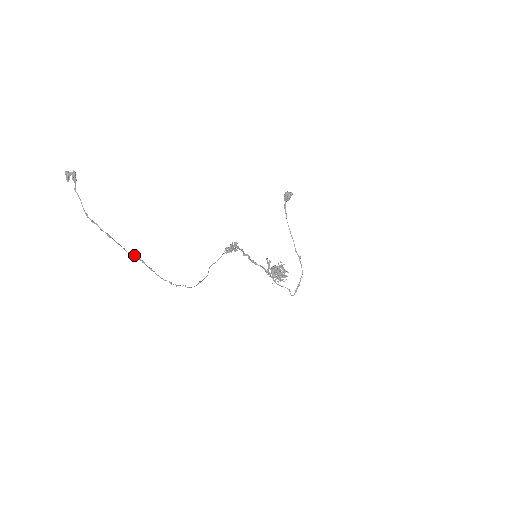
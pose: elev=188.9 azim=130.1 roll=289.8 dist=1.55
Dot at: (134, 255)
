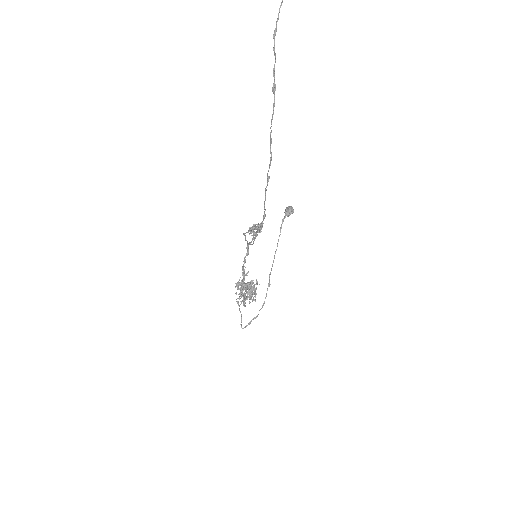
Dot at: (271, 142)
